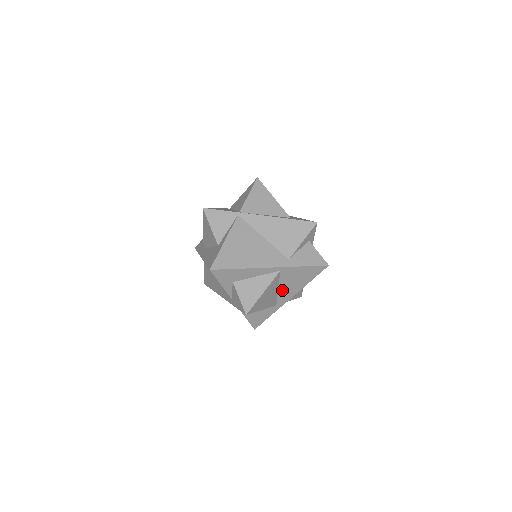
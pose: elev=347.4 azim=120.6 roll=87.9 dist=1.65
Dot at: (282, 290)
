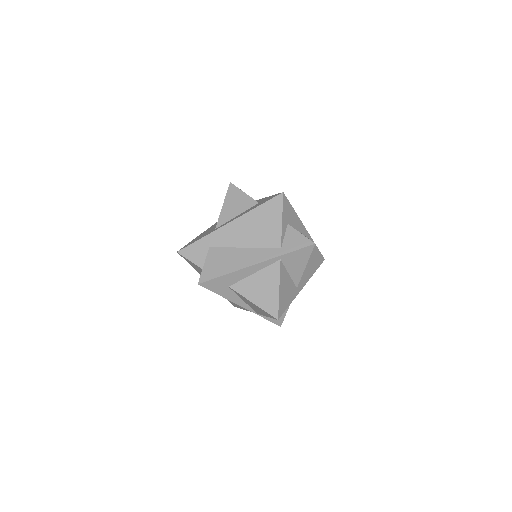
Dot at: occluded
